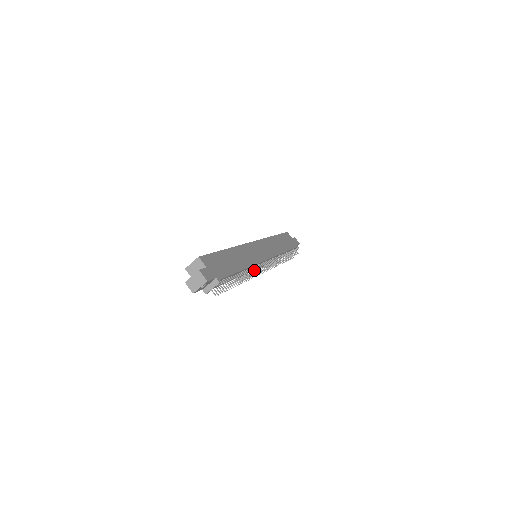
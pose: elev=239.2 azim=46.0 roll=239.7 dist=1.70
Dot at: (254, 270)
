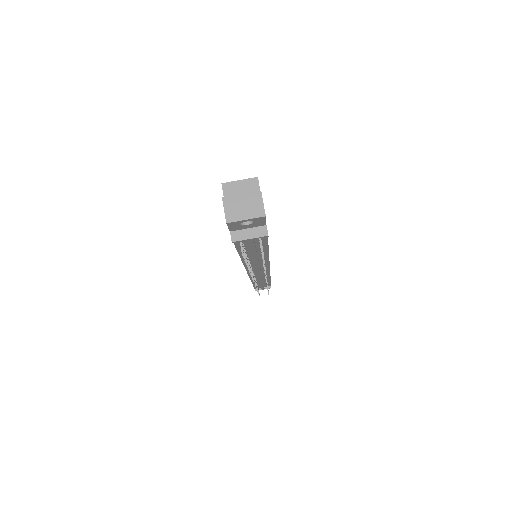
Dot at: occluded
